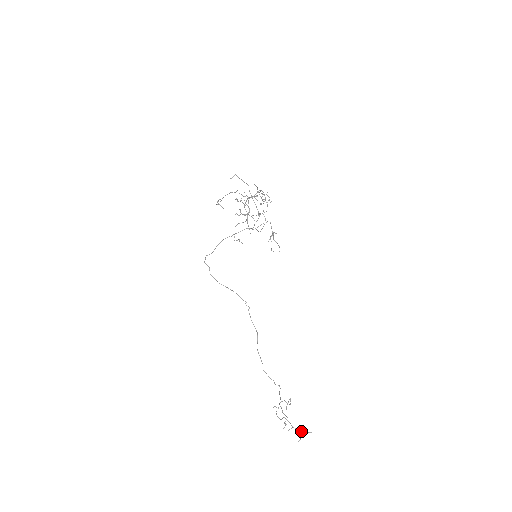
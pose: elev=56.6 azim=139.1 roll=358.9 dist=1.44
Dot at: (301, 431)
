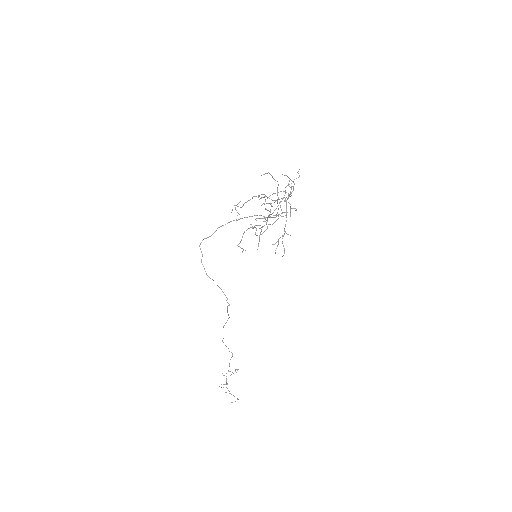
Dot at: occluded
